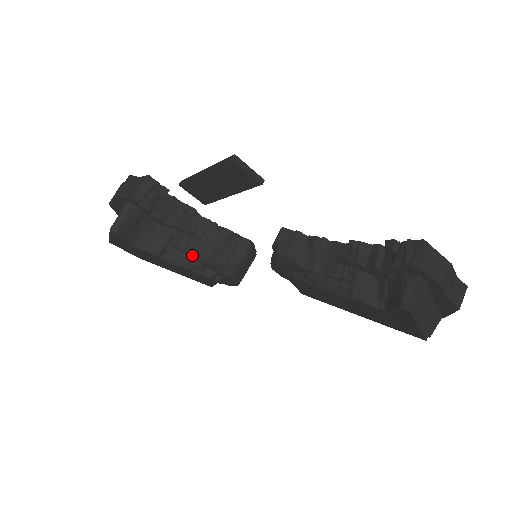
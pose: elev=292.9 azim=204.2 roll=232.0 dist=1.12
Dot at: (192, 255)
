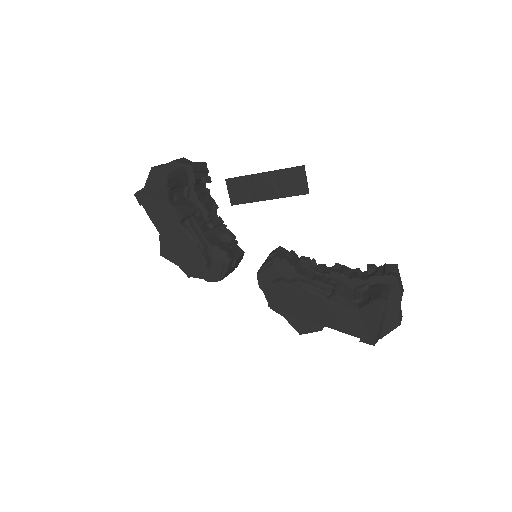
Dot at: (203, 235)
